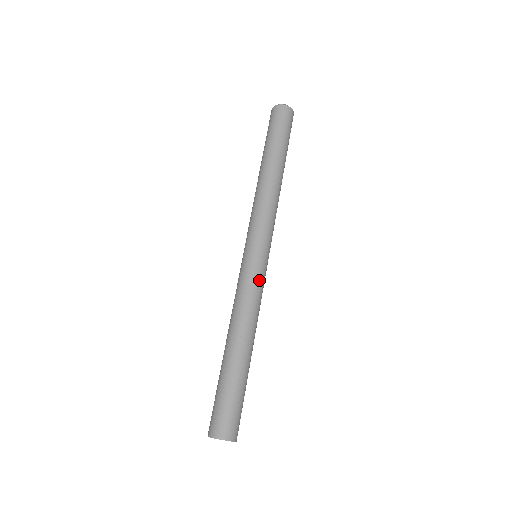
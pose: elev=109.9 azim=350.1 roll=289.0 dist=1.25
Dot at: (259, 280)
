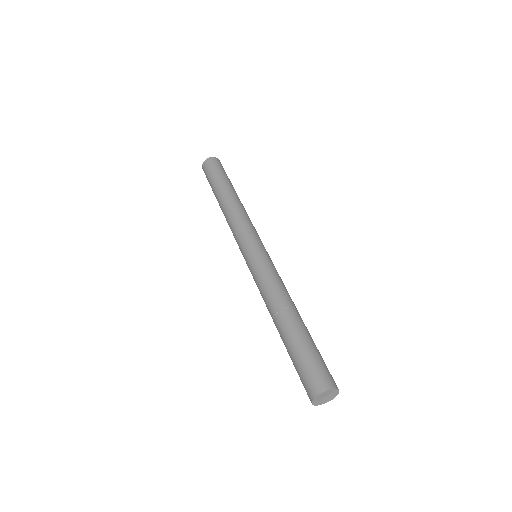
Dot at: occluded
